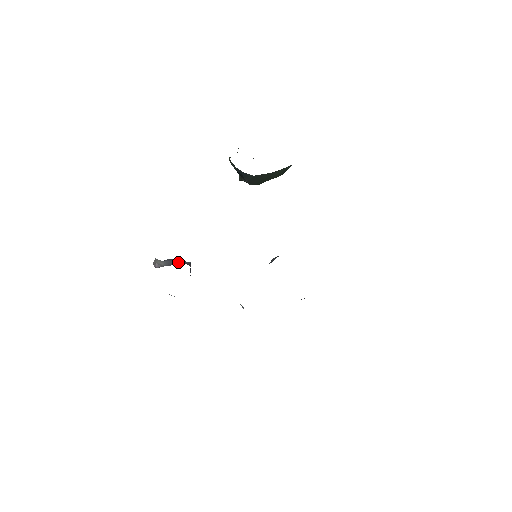
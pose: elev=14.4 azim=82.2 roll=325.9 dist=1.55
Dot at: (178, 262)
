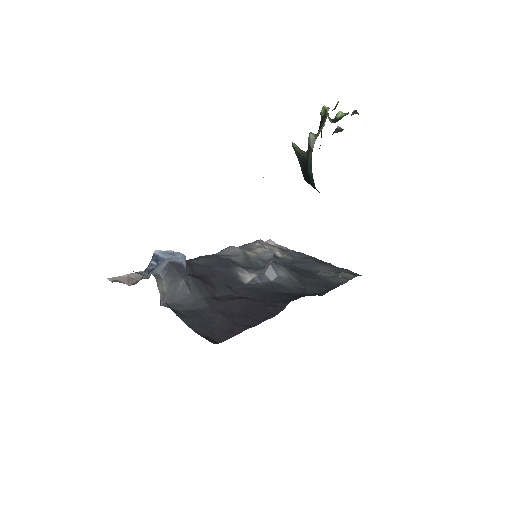
Dot at: (181, 280)
